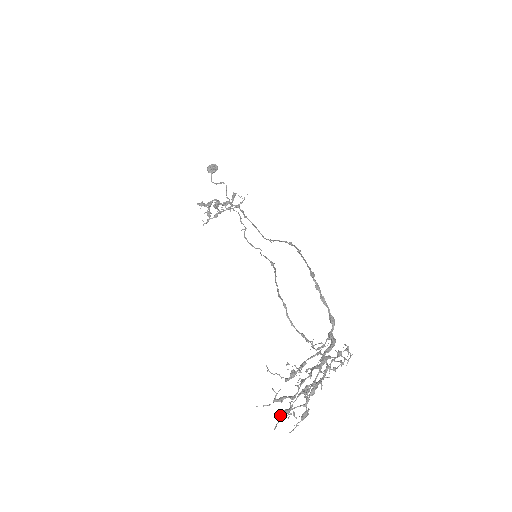
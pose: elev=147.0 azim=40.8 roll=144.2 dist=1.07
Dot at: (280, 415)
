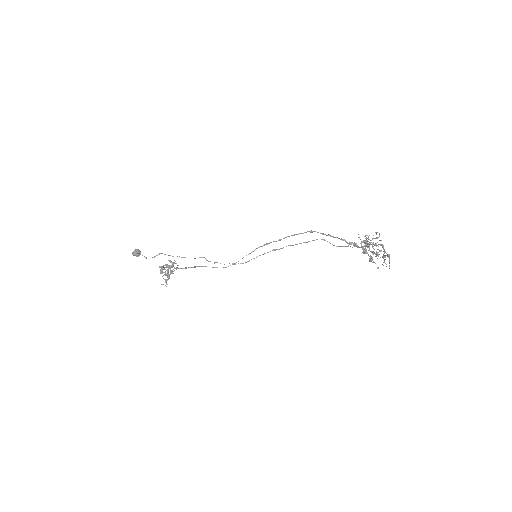
Dot at: occluded
